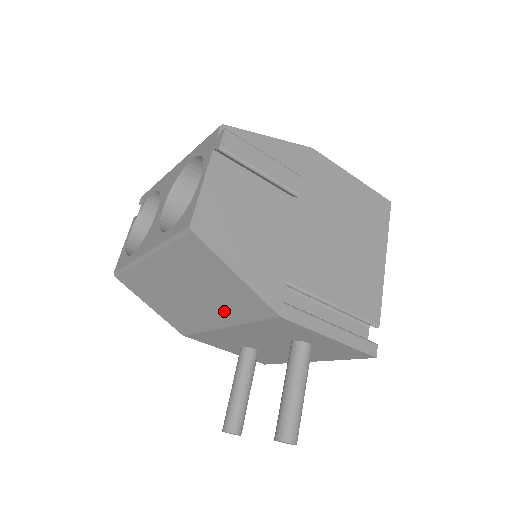
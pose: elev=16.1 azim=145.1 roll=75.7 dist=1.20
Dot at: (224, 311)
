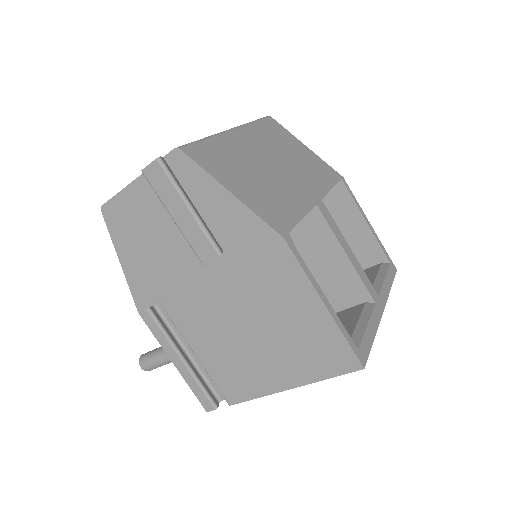
Dot at: occluded
